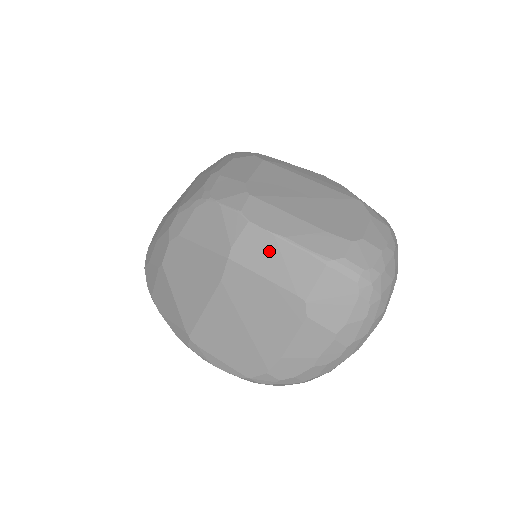
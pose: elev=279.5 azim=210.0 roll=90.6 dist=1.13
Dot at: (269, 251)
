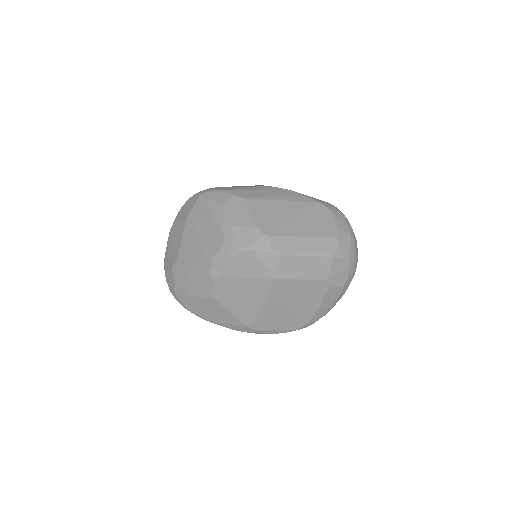
Dot at: (299, 265)
